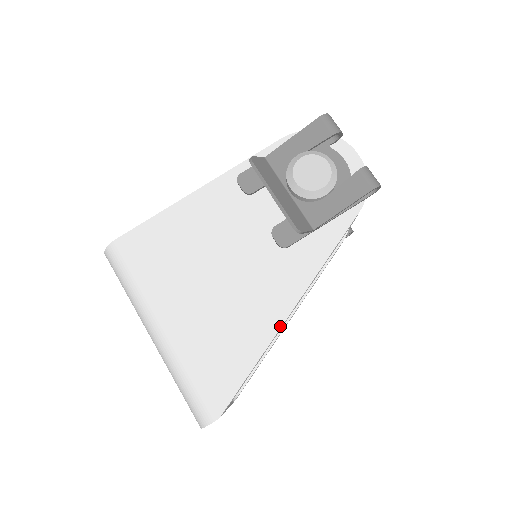
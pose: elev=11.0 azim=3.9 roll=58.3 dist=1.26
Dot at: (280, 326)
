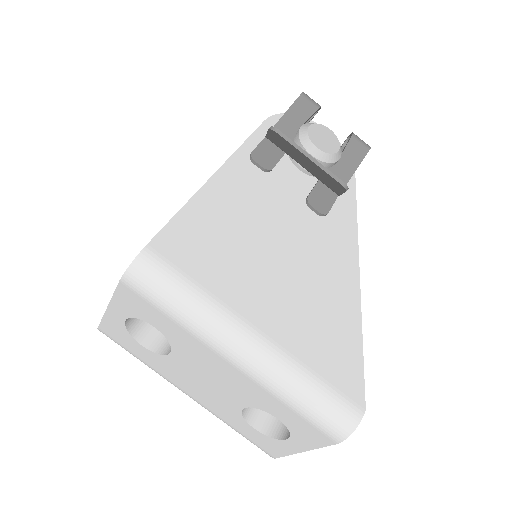
Dot at: (359, 291)
